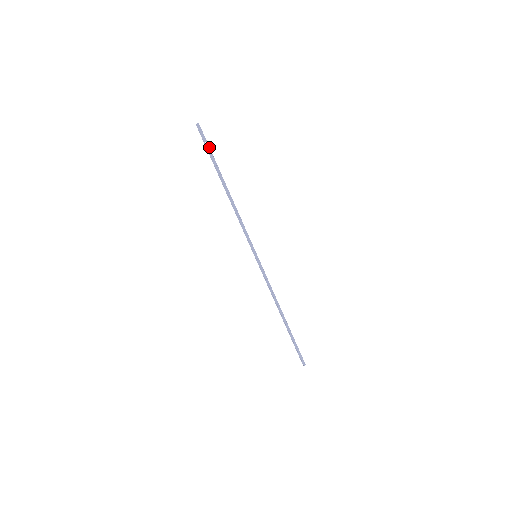
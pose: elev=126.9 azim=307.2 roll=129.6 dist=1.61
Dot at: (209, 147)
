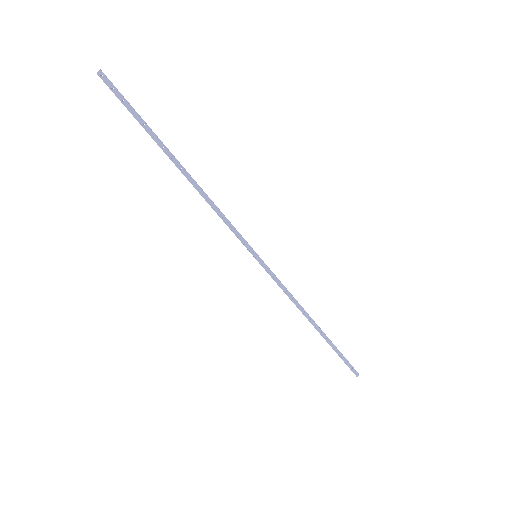
Dot at: (131, 108)
